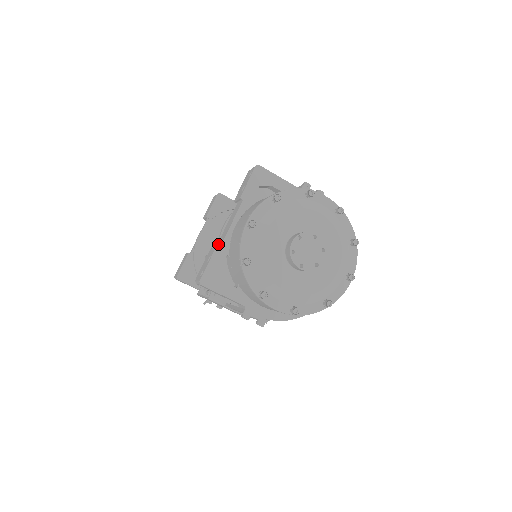
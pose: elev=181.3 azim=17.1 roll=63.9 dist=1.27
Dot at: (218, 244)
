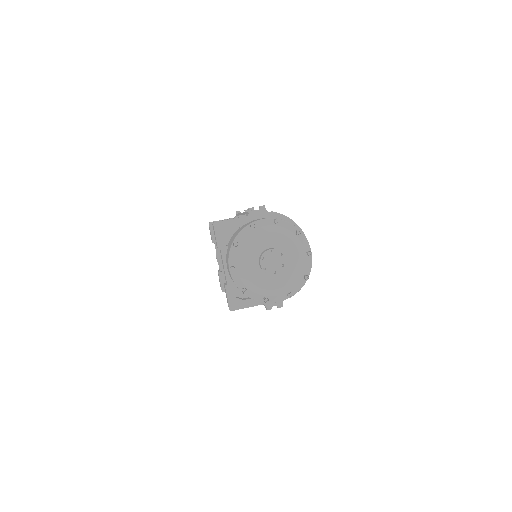
Dot at: occluded
